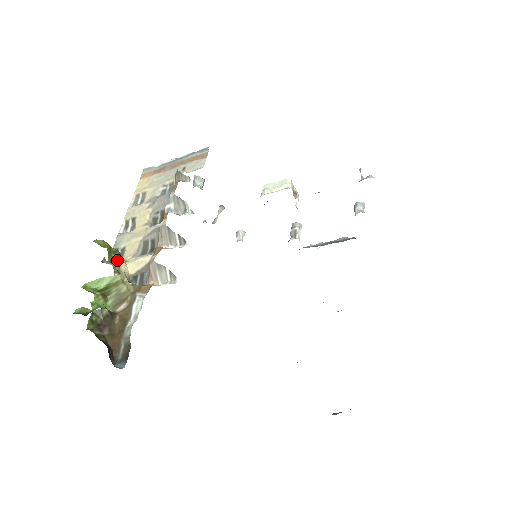
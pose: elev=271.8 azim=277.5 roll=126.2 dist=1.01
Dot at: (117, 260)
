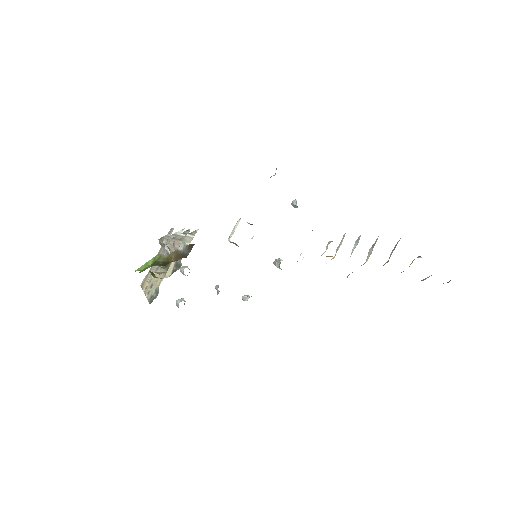
Dot at: (152, 275)
